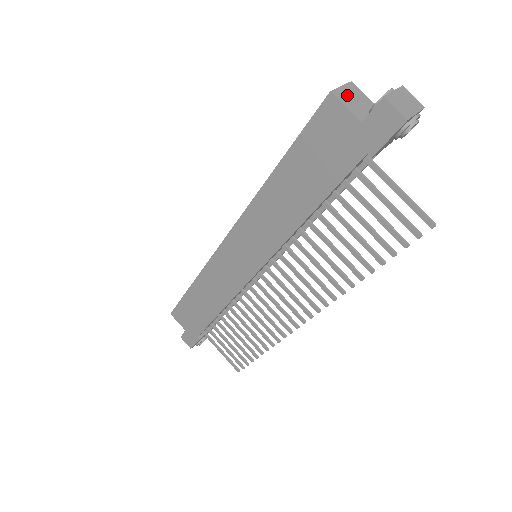
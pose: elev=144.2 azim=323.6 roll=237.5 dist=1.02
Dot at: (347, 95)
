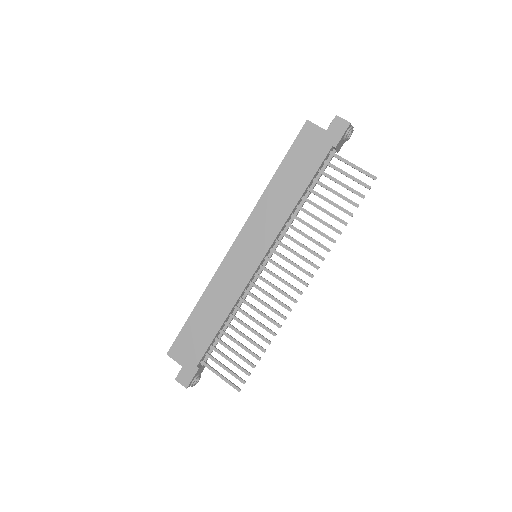
Dot at: occluded
